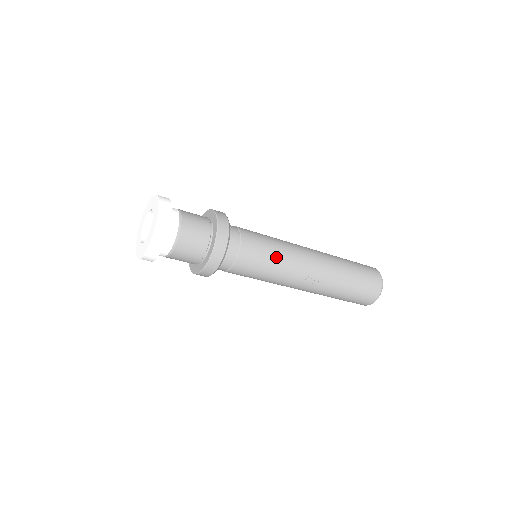
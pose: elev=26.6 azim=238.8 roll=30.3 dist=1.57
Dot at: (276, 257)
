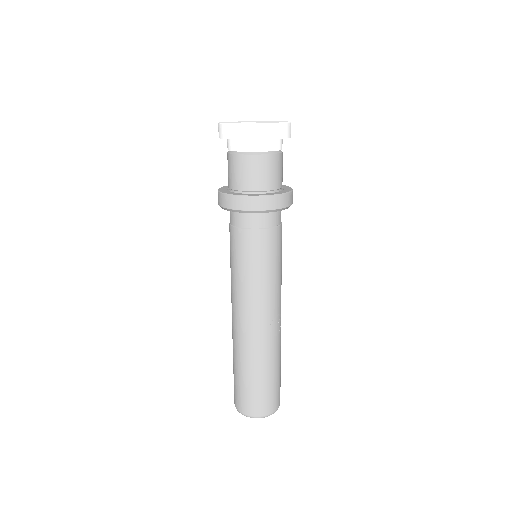
Dot at: occluded
